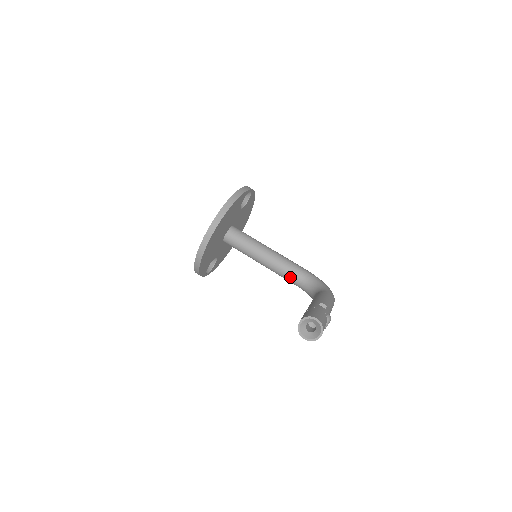
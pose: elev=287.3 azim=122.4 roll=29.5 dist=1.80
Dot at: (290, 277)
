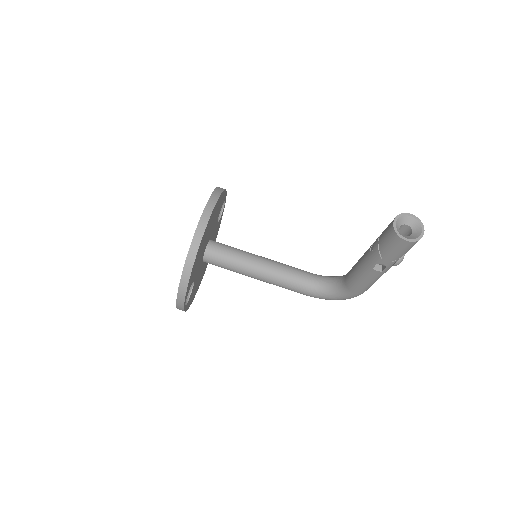
Dot at: (299, 280)
